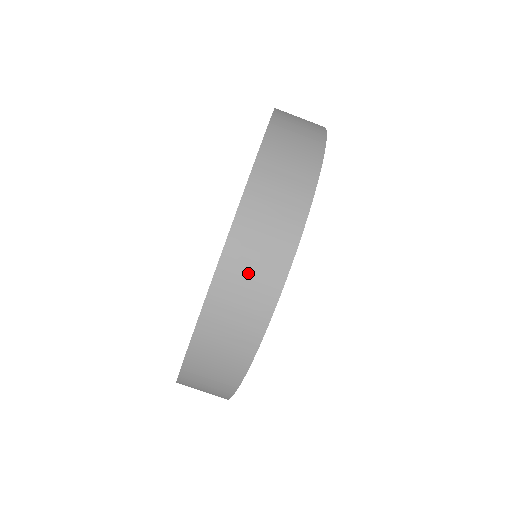
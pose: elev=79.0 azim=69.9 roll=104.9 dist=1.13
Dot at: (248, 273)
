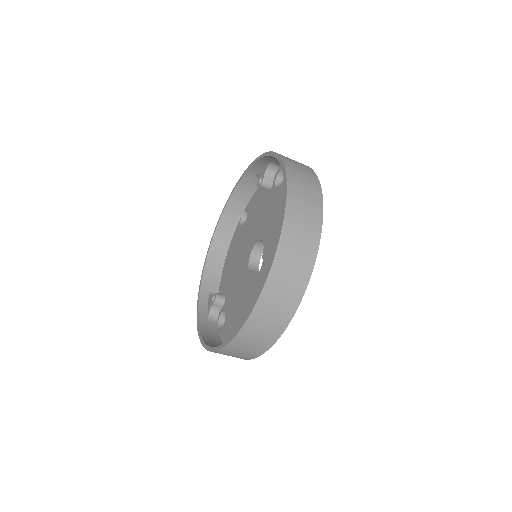
Dot at: (286, 281)
